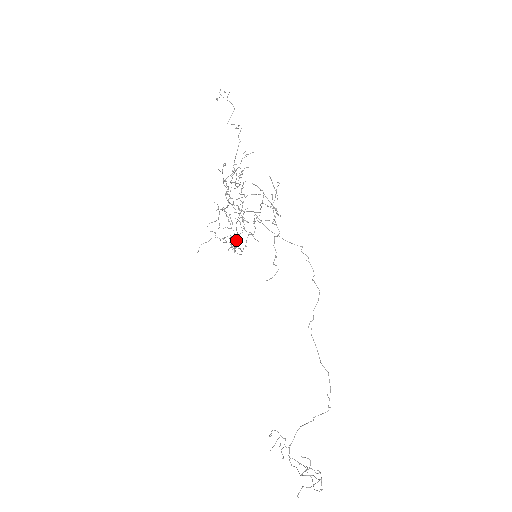
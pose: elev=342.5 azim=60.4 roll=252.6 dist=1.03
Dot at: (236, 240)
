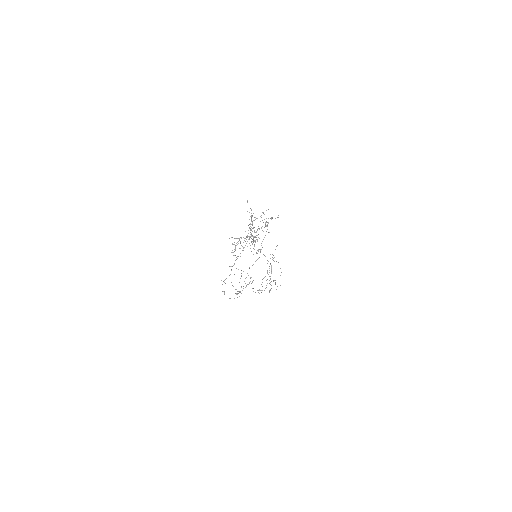
Dot at: occluded
